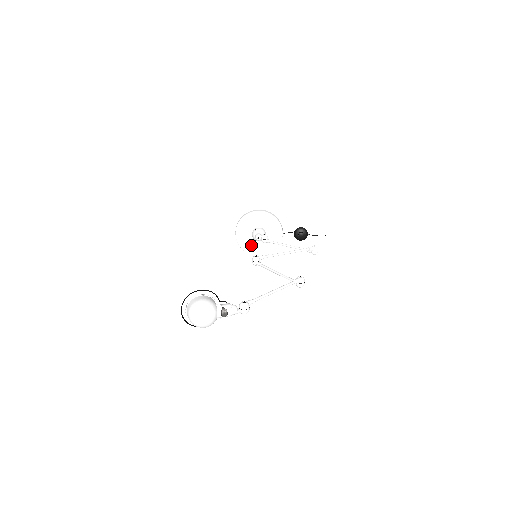
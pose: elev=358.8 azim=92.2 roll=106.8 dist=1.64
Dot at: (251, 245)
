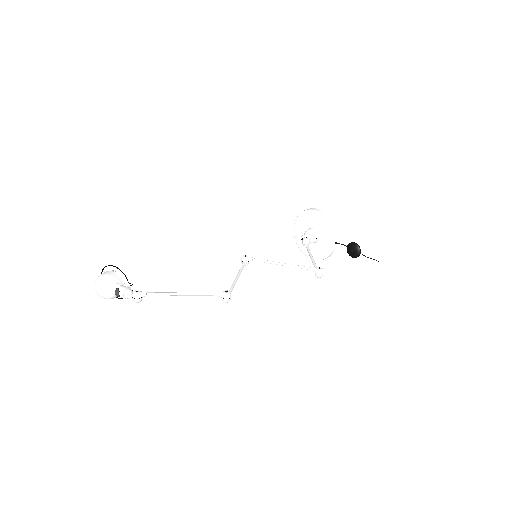
Dot at: occluded
